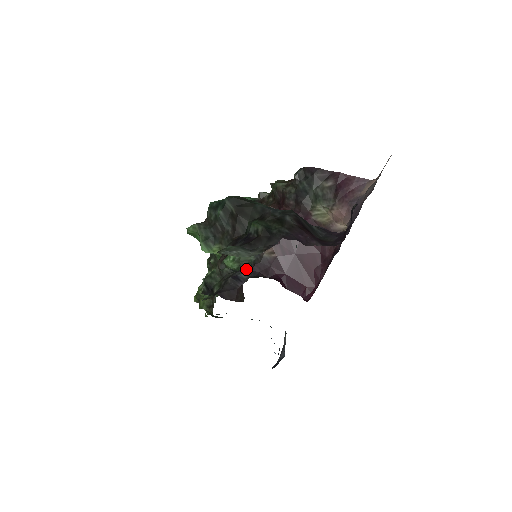
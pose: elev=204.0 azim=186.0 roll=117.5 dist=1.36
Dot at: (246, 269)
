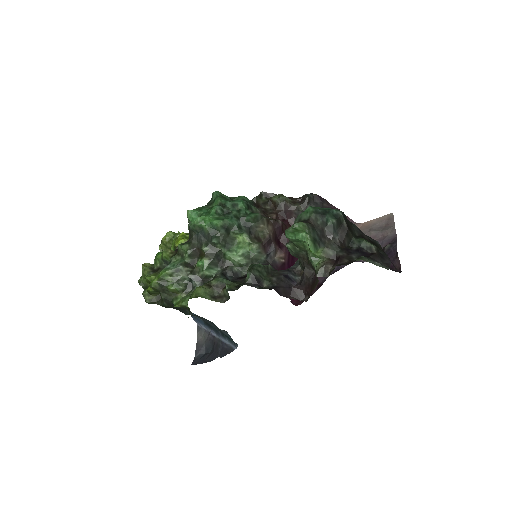
Dot at: (291, 270)
